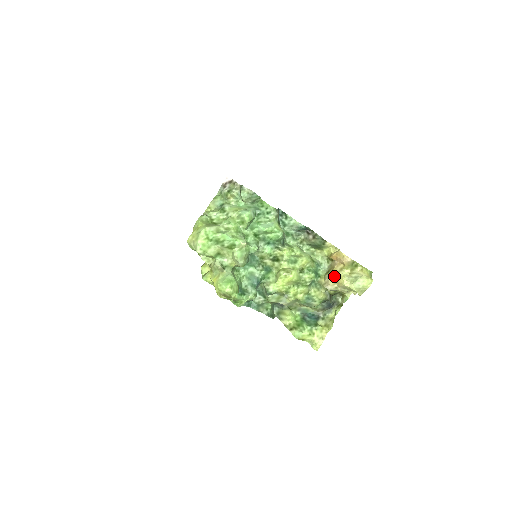
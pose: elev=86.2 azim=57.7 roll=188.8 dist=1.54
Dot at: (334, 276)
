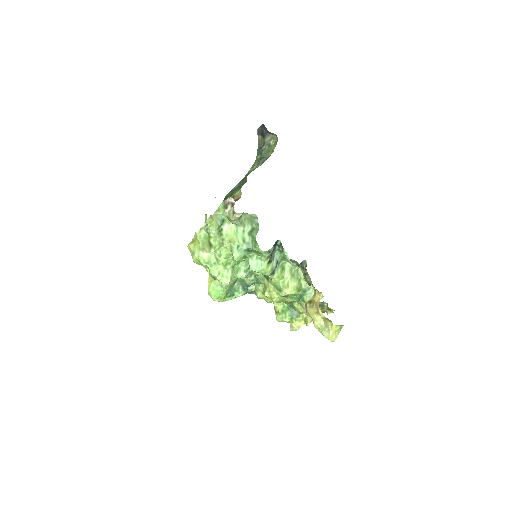
Dot at: (310, 313)
